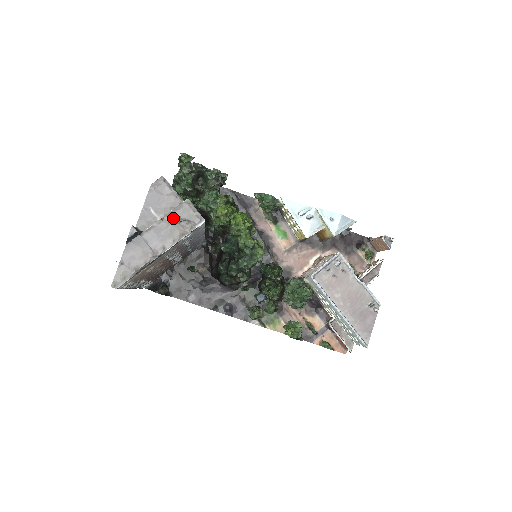
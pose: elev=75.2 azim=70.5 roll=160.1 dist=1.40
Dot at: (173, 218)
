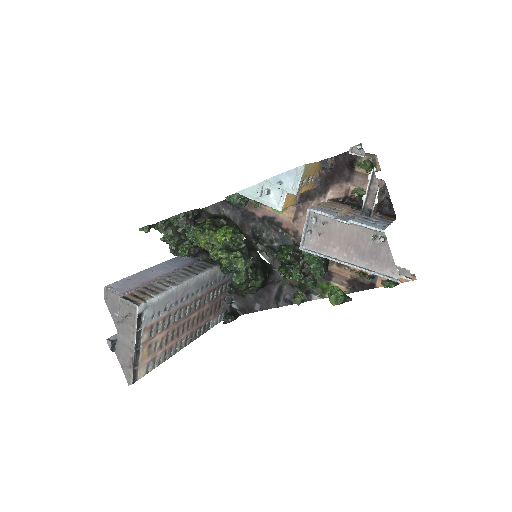
Dot at: (122, 318)
